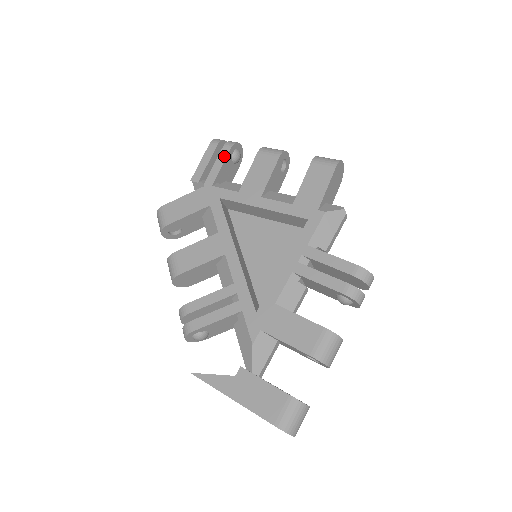
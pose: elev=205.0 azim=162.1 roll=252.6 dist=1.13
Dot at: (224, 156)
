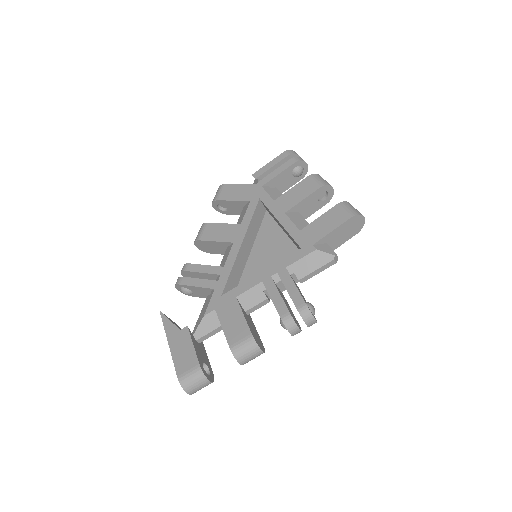
Dot at: (285, 167)
